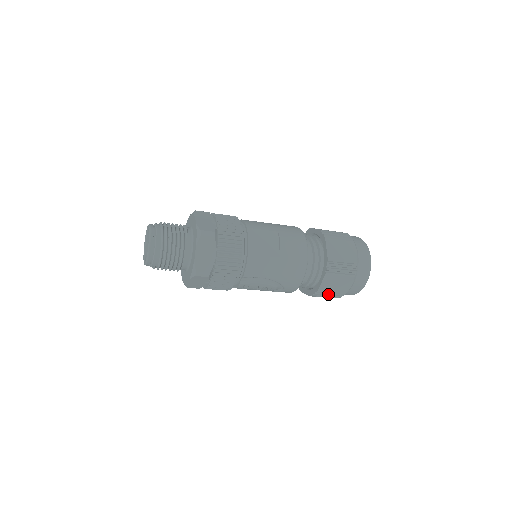
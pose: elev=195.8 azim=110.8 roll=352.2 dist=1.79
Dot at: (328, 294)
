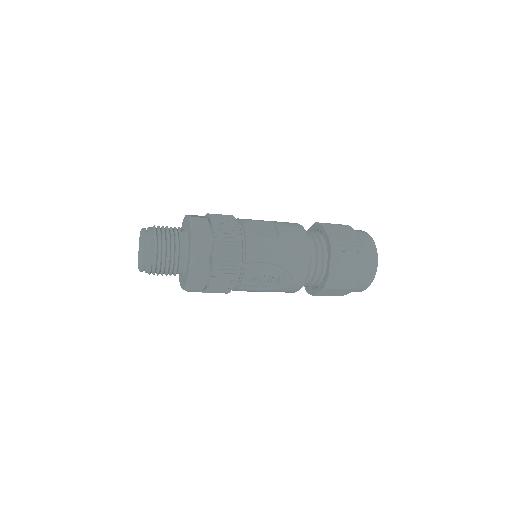
Dot at: (341, 281)
